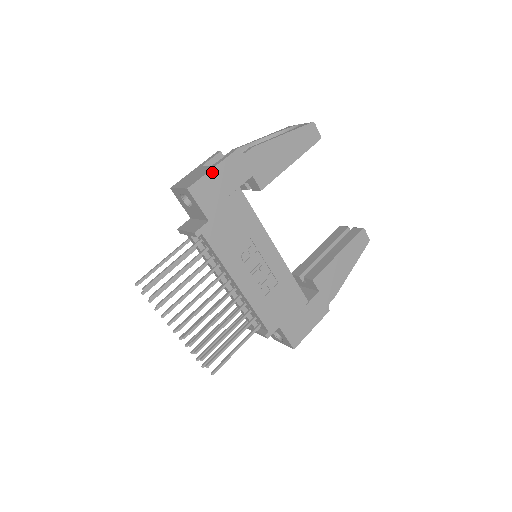
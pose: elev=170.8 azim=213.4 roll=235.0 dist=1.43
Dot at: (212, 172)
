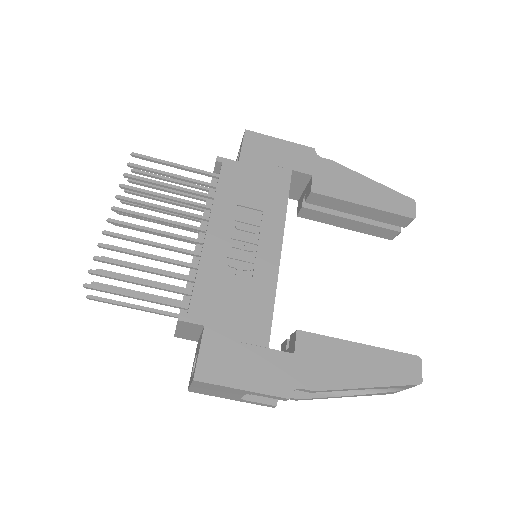
Dot at: (277, 140)
